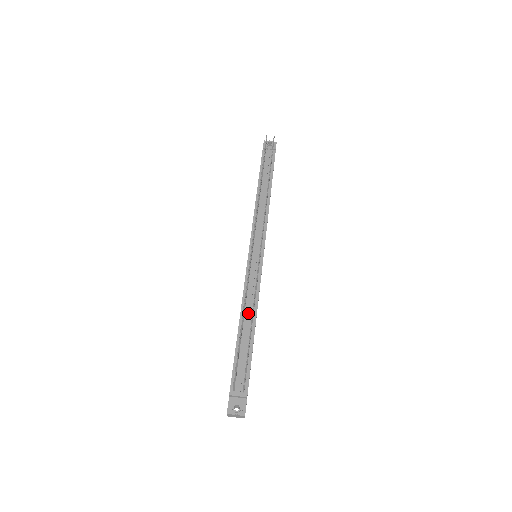
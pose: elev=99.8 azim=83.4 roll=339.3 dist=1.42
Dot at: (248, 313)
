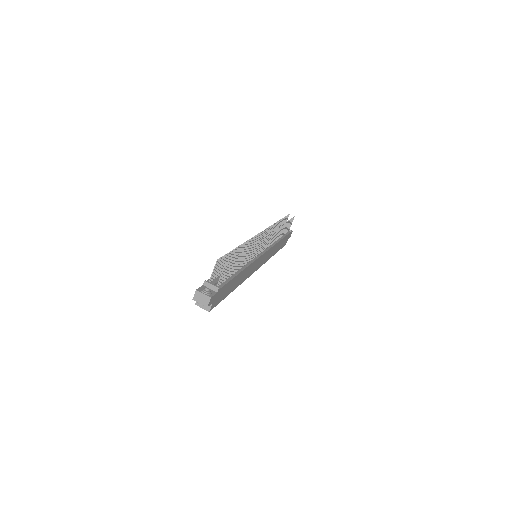
Dot at: occluded
